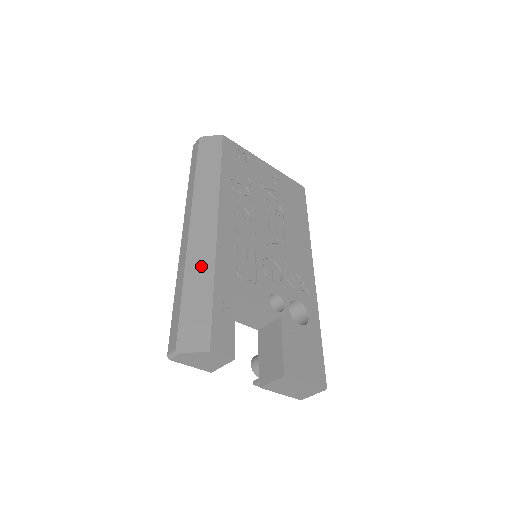
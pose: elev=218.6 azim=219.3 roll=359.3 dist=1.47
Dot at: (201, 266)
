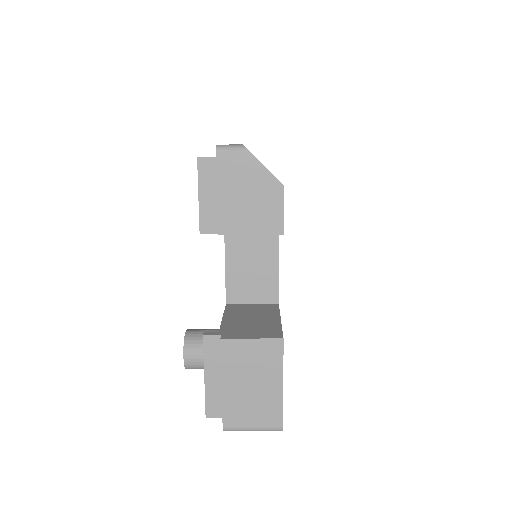
Dot at: occluded
